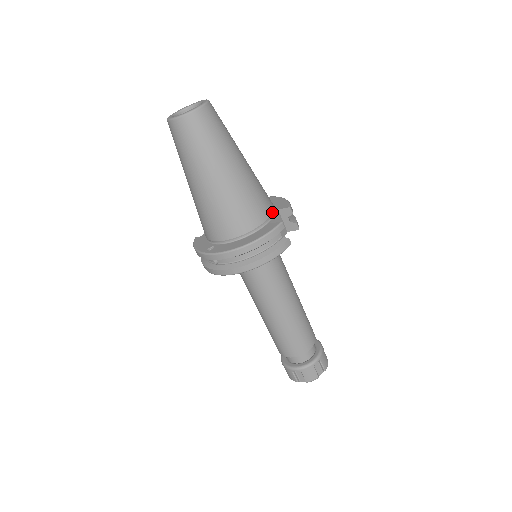
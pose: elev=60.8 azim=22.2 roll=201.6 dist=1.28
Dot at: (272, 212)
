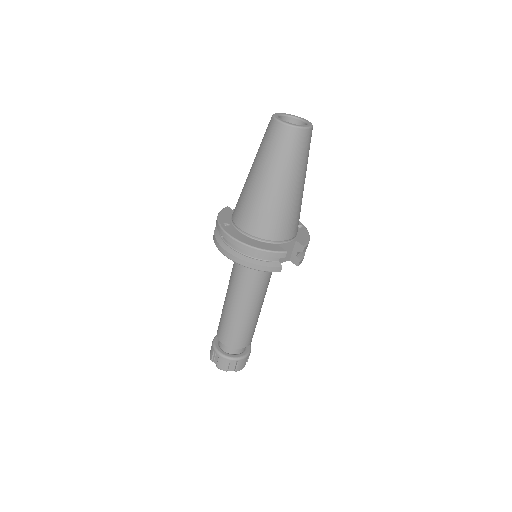
Dot at: (289, 239)
